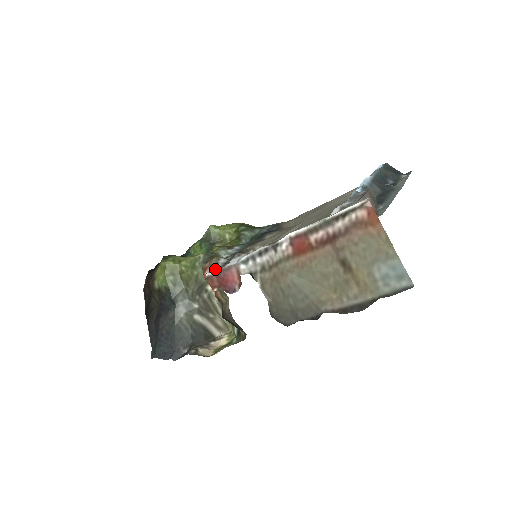
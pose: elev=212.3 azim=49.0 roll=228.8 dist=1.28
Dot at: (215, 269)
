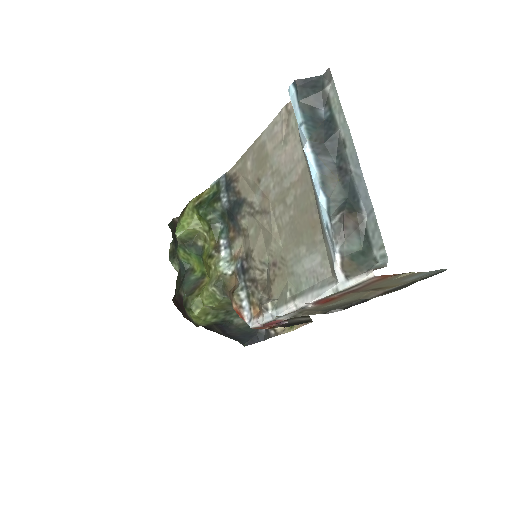
Dot at: (249, 312)
